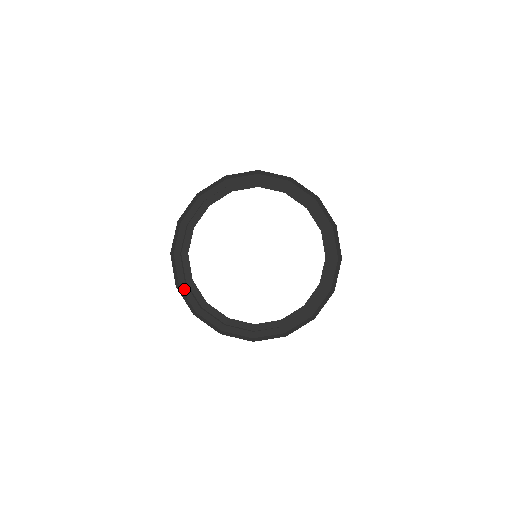
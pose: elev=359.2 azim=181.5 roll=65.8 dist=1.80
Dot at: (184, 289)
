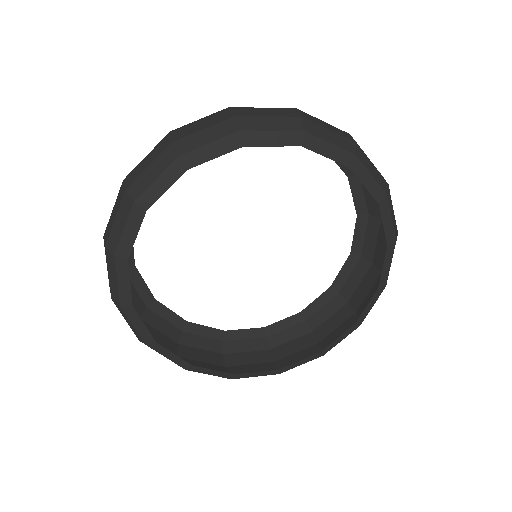
Dot at: (196, 370)
